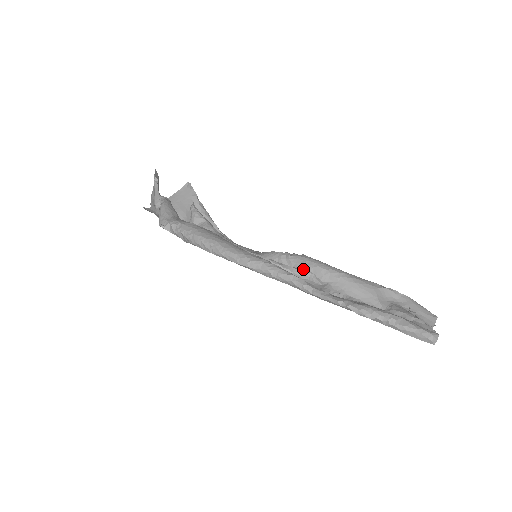
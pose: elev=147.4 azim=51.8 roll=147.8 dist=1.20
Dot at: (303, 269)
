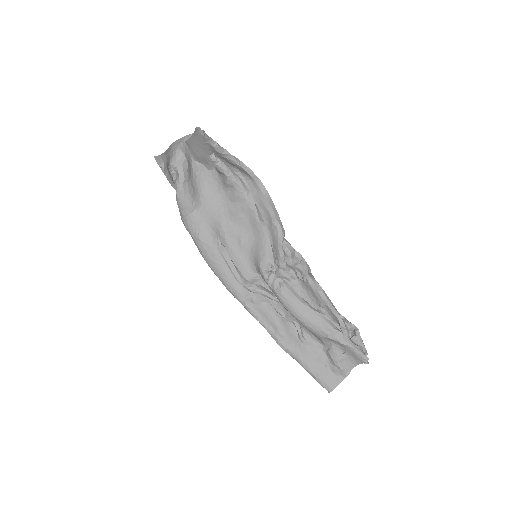
Dot at: (277, 300)
